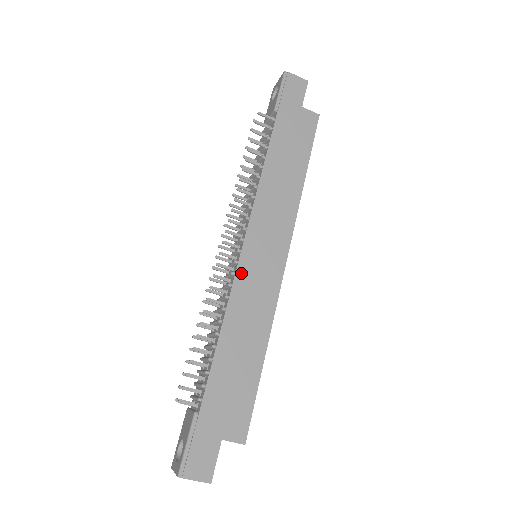
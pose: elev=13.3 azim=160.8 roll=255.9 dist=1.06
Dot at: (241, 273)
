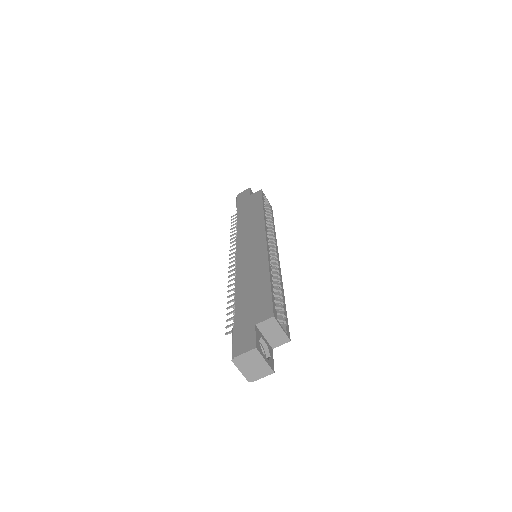
Dot at: (239, 261)
